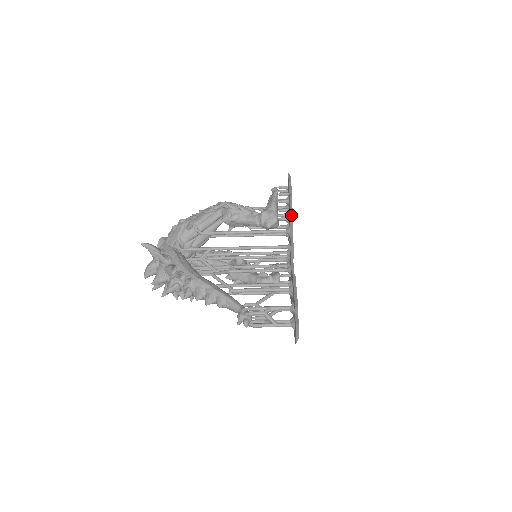
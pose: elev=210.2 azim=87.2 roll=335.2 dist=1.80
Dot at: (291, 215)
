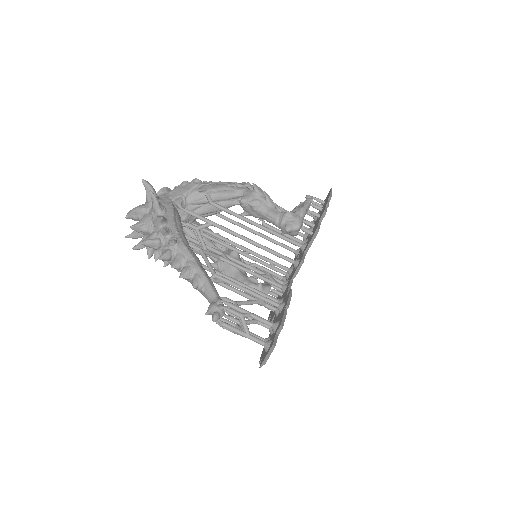
Dot at: (317, 229)
